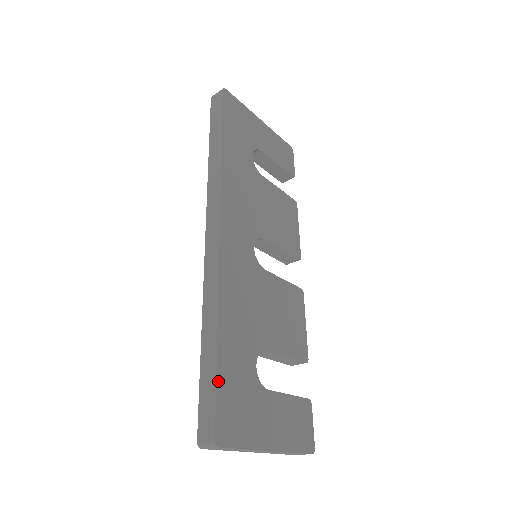
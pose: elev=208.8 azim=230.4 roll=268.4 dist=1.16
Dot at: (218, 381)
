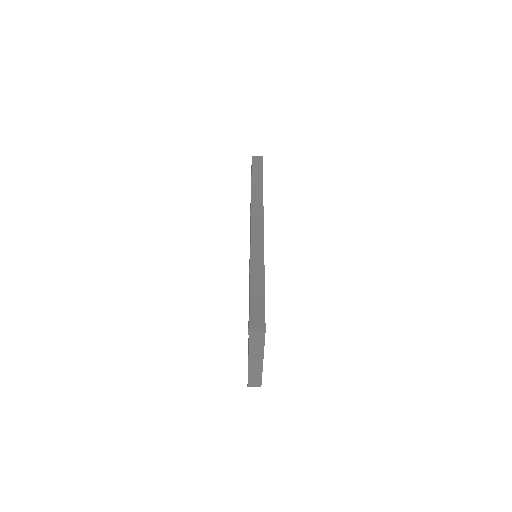
Dot at: occluded
